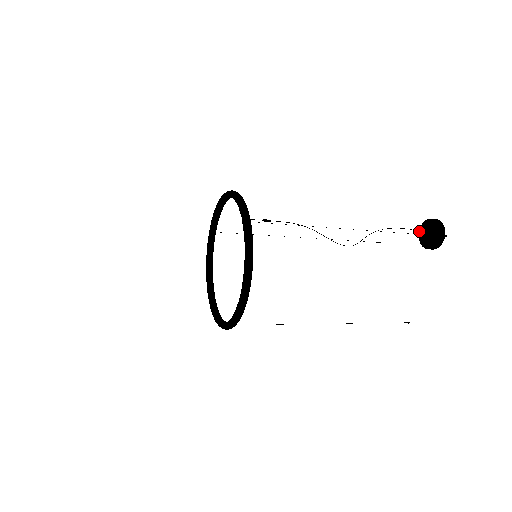
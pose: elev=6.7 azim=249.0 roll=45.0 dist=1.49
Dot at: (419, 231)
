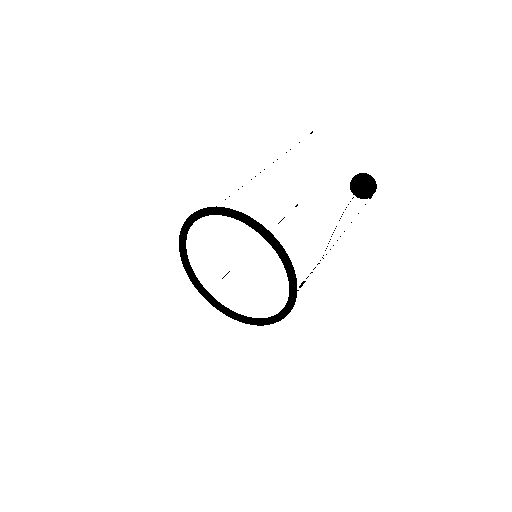
Dot at: (356, 176)
